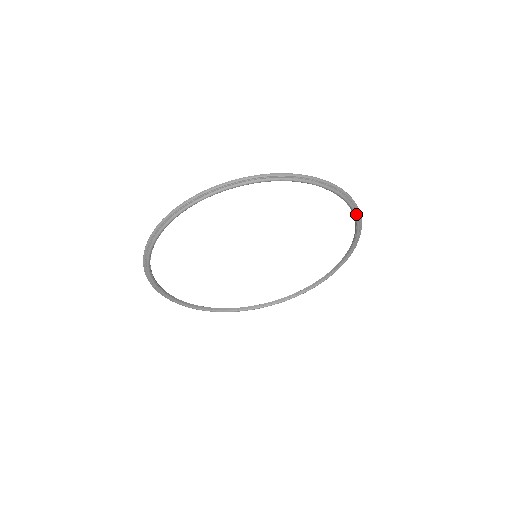
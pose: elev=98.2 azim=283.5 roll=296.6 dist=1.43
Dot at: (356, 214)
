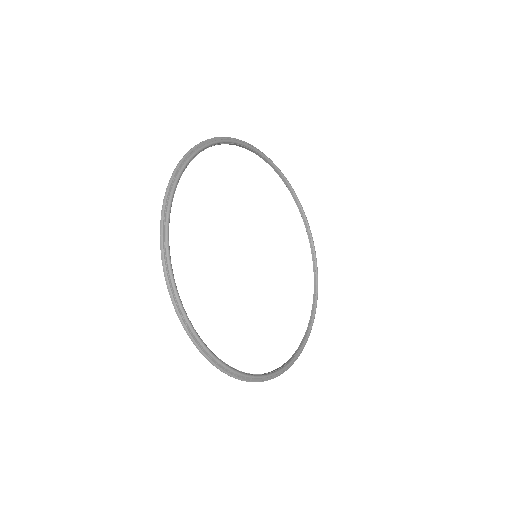
Dot at: (278, 168)
